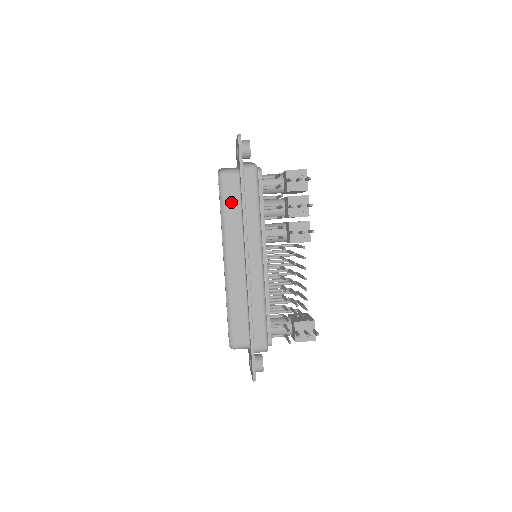
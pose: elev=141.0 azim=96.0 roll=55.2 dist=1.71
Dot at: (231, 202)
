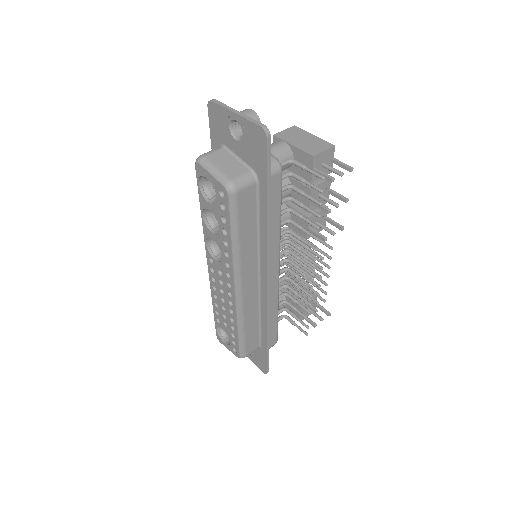
Dot at: (246, 223)
